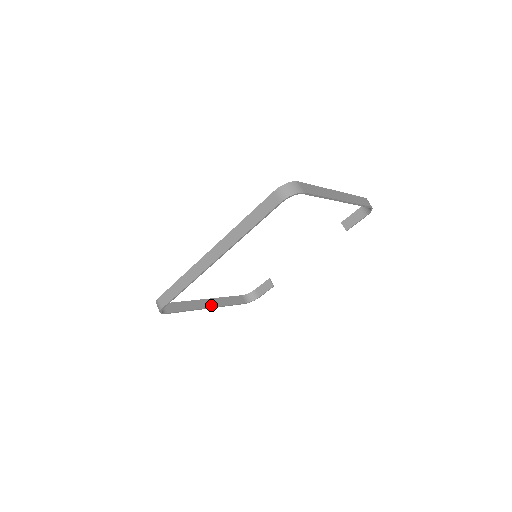
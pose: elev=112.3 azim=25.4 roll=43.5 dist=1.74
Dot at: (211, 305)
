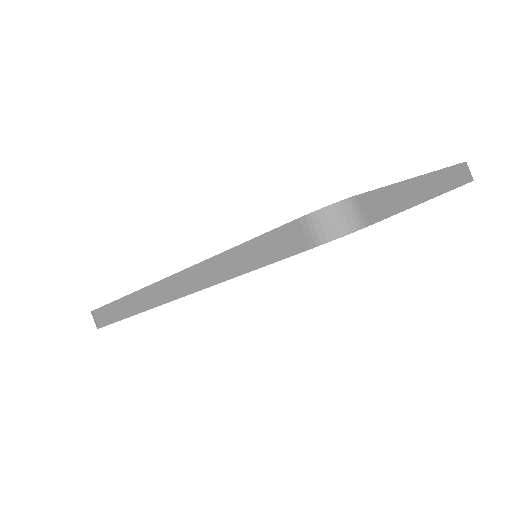
Dot at: occluded
